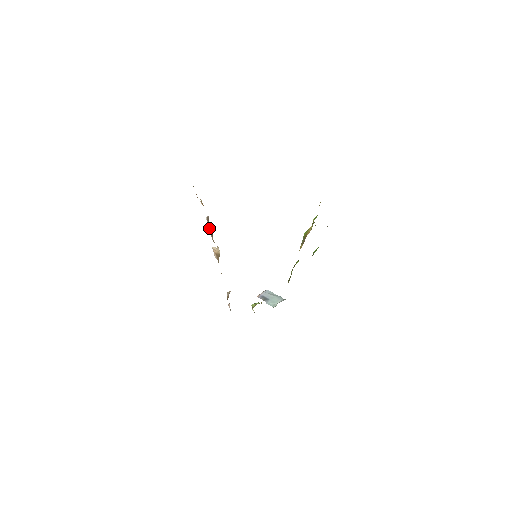
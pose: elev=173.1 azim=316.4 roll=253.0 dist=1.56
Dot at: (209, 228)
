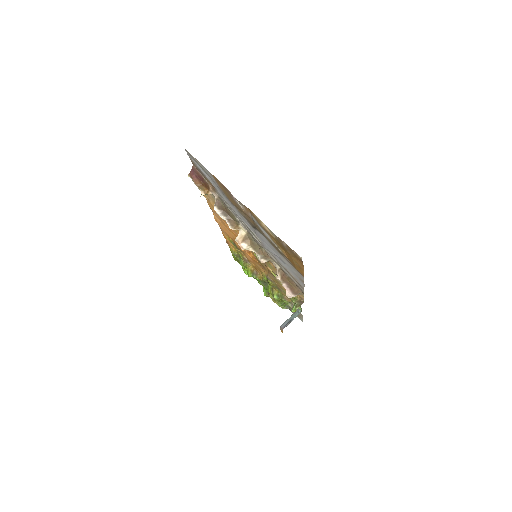
Dot at: (223, 216)
